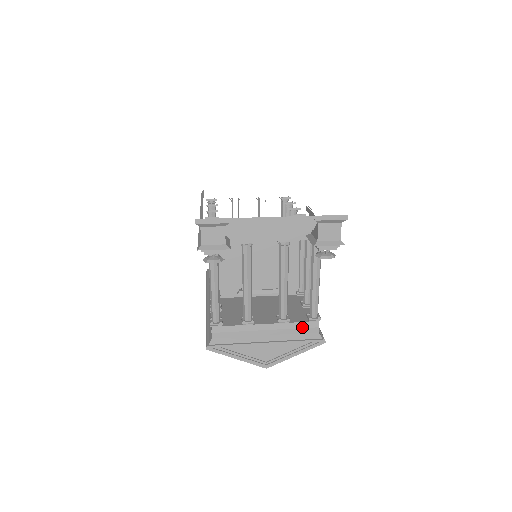
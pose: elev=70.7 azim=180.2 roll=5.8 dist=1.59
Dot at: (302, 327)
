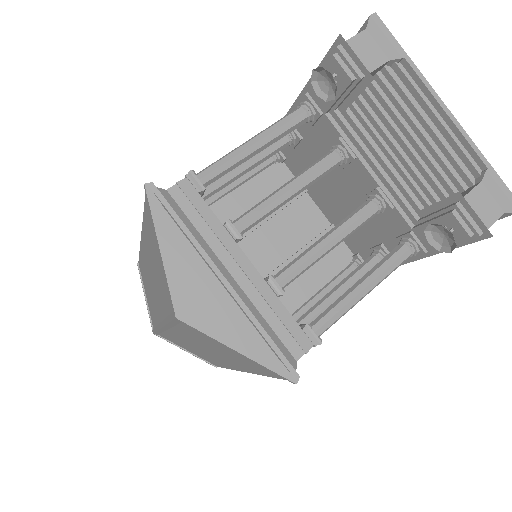
Dot at: (286, 325)
